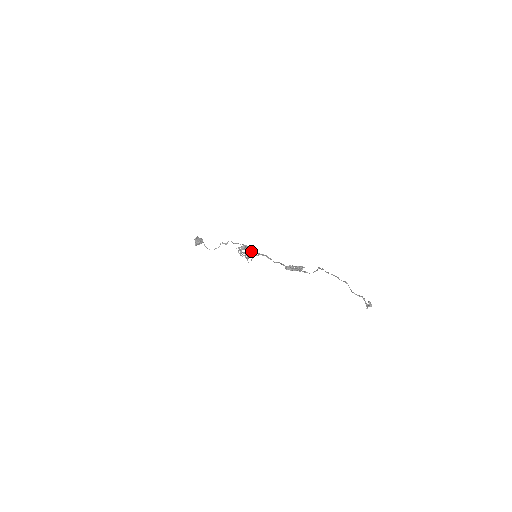
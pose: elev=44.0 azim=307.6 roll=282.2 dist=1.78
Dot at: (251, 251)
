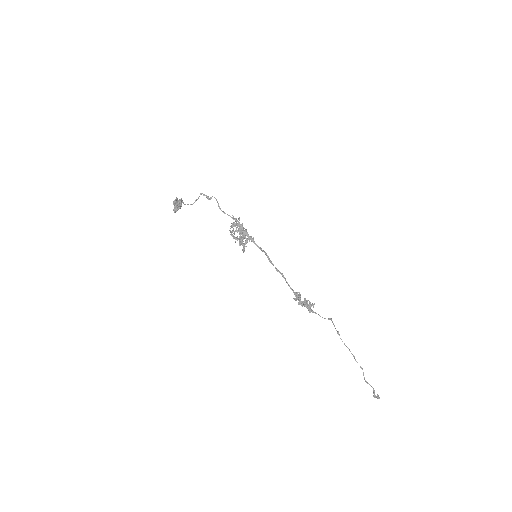
Dot at: (245, 232)
